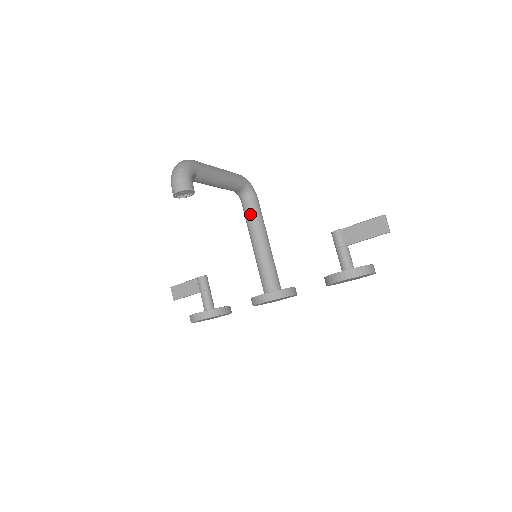
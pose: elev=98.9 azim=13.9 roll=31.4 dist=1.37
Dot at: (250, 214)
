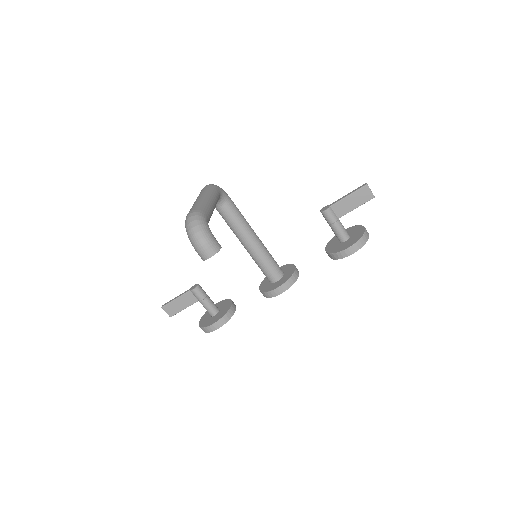
Dot at: (232, 218)
